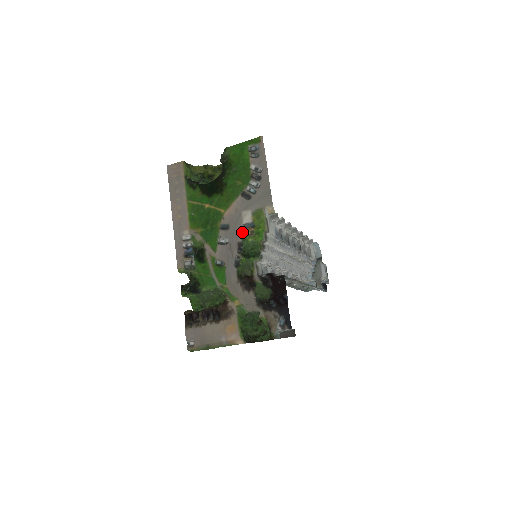
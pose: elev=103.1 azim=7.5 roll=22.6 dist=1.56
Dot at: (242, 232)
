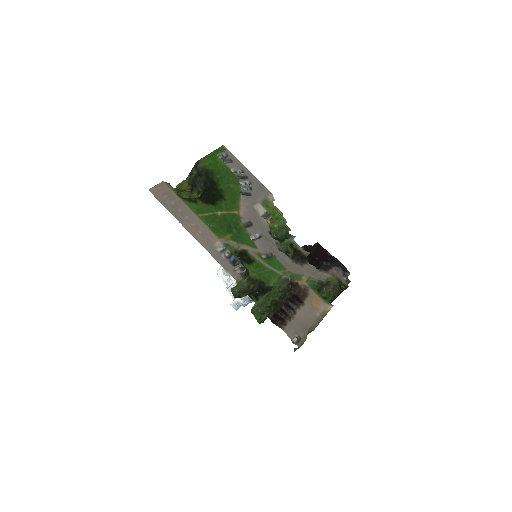
Dot at: (266, 222)
